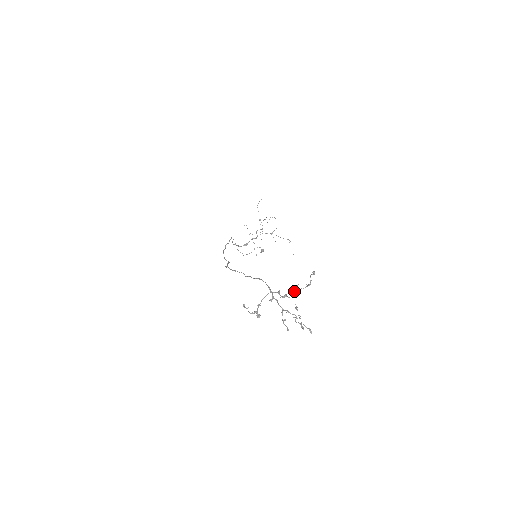
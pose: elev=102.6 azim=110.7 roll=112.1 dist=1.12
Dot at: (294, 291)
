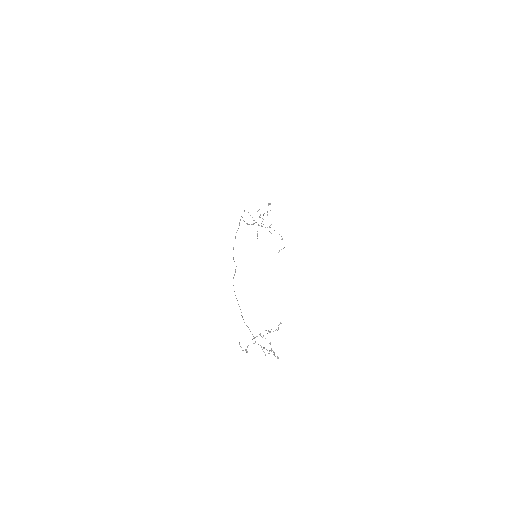
Dot at: (269, 331)
